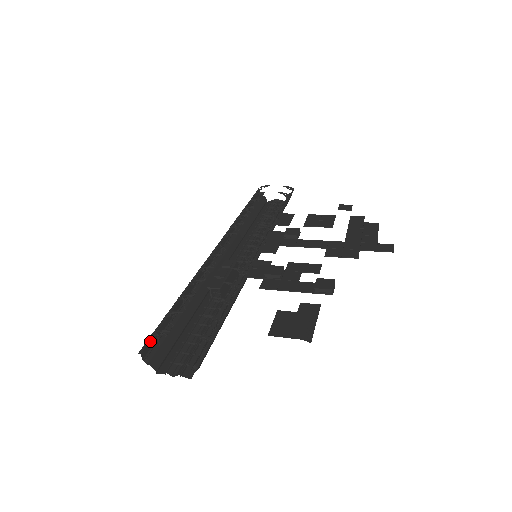
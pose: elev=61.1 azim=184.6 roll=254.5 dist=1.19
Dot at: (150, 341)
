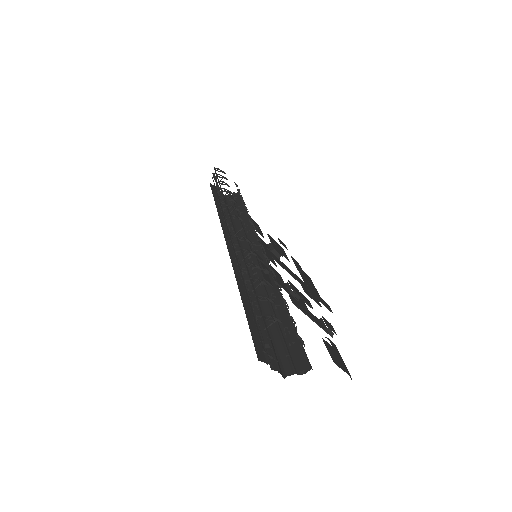
Dot at: (265, 324)
